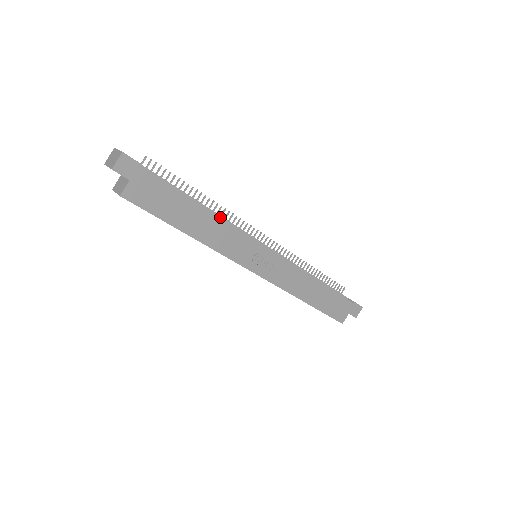
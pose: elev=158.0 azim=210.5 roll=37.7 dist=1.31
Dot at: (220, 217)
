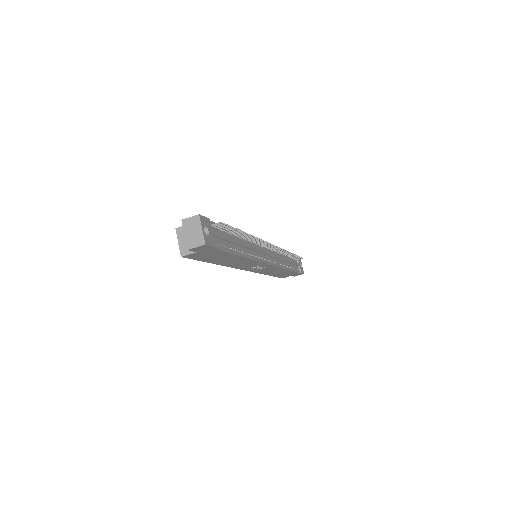
Dot at: (249, 248)
